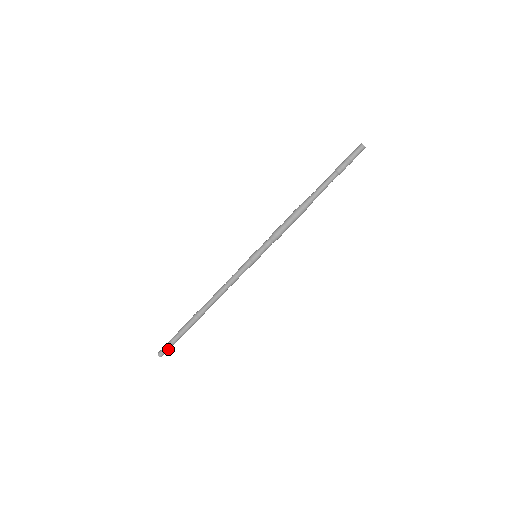
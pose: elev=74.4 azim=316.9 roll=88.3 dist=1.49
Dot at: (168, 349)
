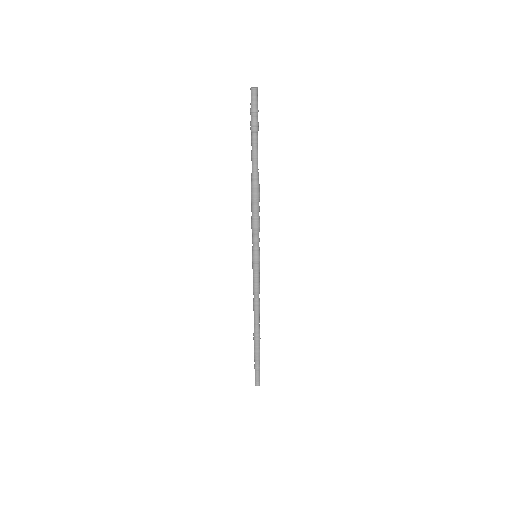
Dot at: (259, 376)
